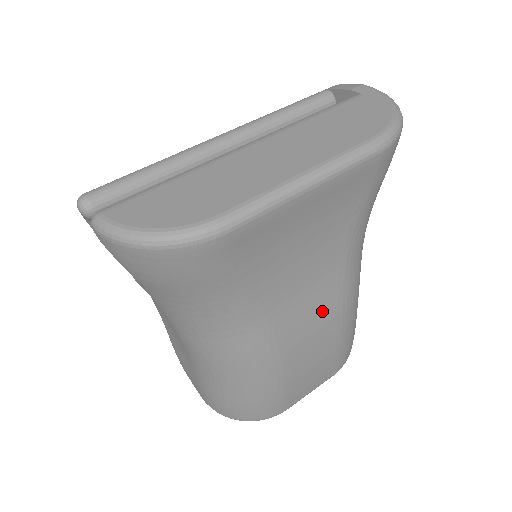
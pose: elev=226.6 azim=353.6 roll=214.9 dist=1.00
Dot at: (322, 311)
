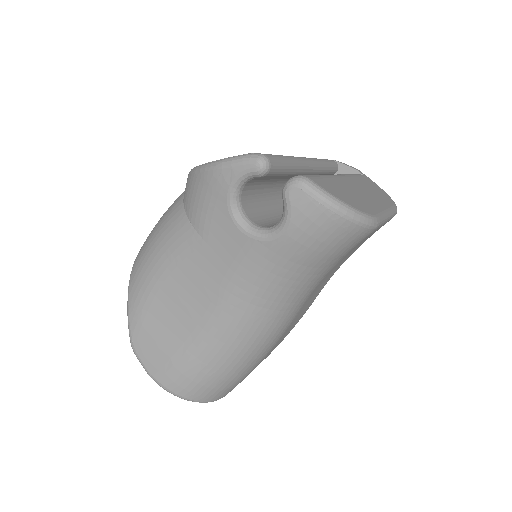
Dot at: (305, 310)
